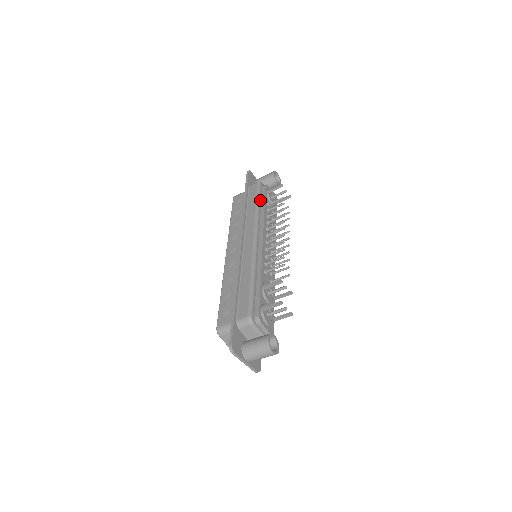
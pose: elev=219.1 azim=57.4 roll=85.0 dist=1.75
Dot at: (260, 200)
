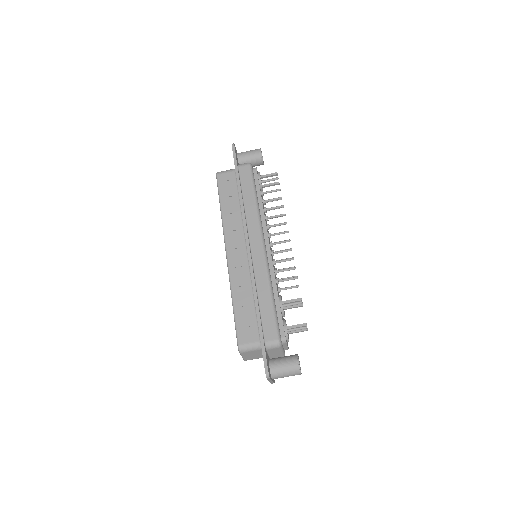
Dot at: (256, 190)
